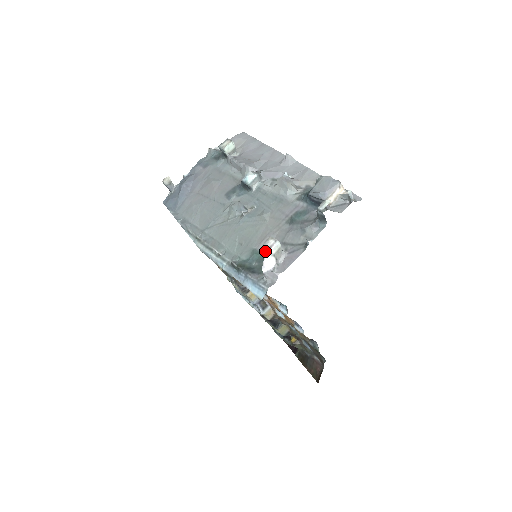
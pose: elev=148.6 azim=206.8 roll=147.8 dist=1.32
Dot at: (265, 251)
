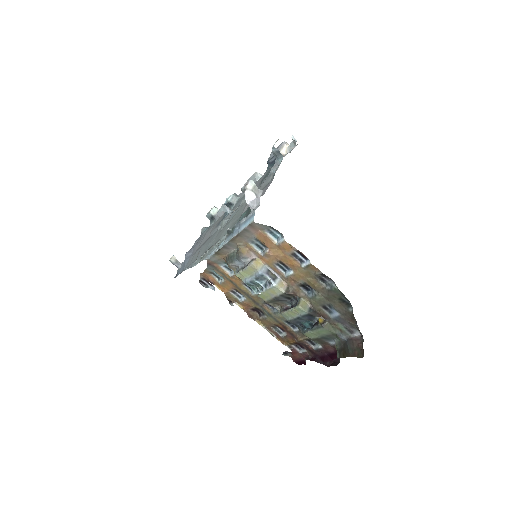
Dot at: (244, 190)
